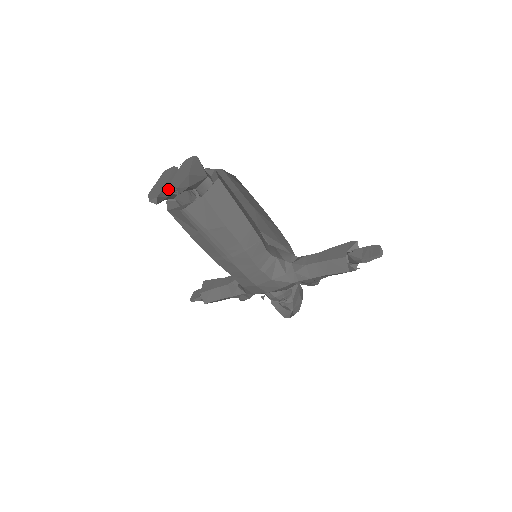
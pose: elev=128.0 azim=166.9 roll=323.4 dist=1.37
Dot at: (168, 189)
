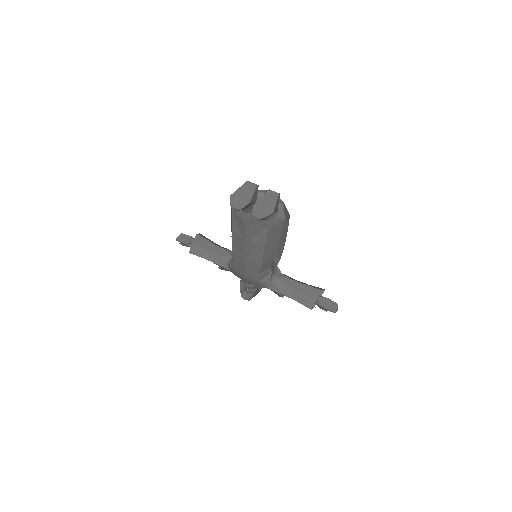
Dot at: (248, 205)
